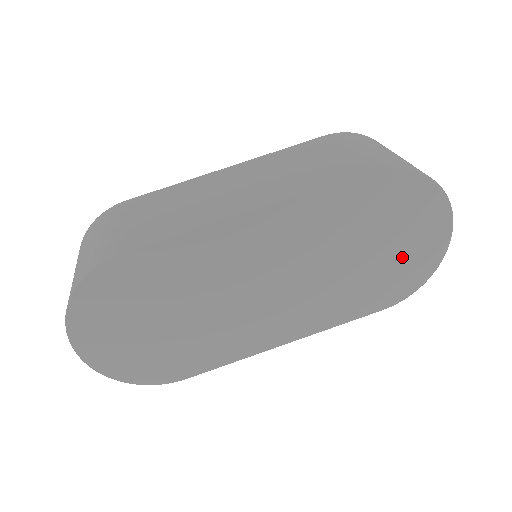
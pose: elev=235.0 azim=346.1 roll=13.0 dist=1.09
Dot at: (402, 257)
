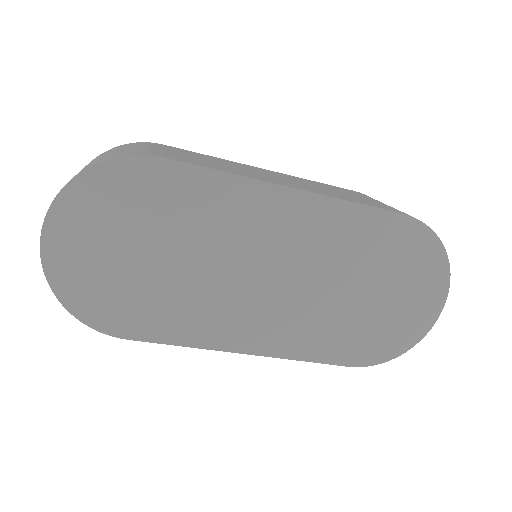
Dot at: (390, 317)
